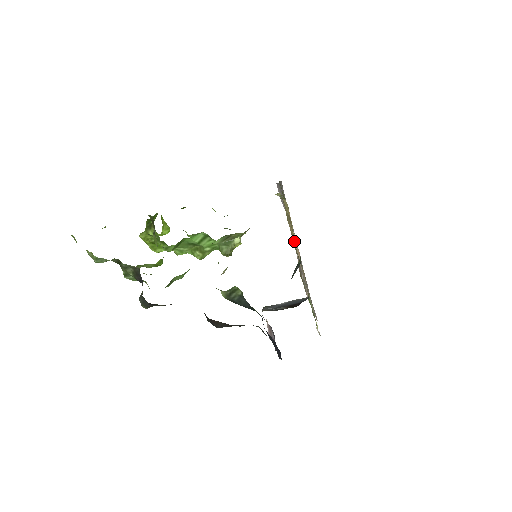
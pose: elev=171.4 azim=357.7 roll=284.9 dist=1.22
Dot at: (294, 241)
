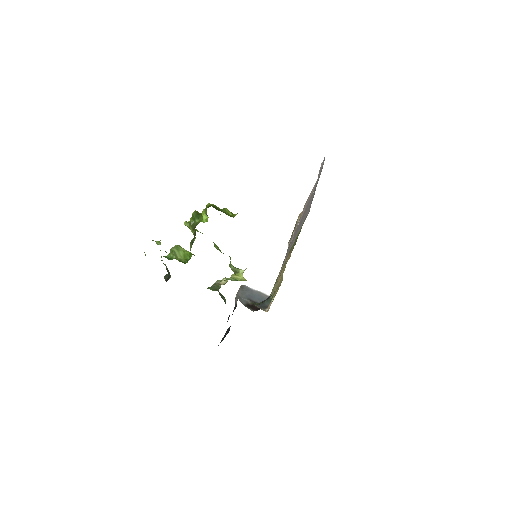
Dot at: (276, 287)
